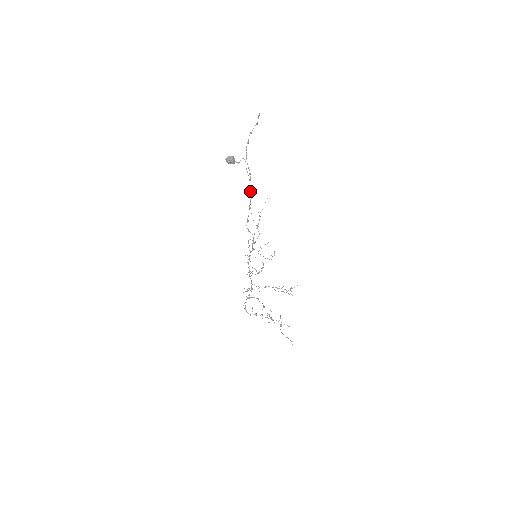
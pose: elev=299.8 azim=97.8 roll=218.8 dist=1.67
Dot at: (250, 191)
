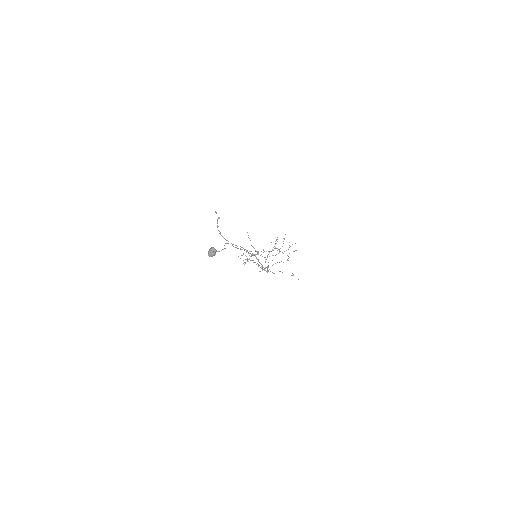
Dot at: occluded
